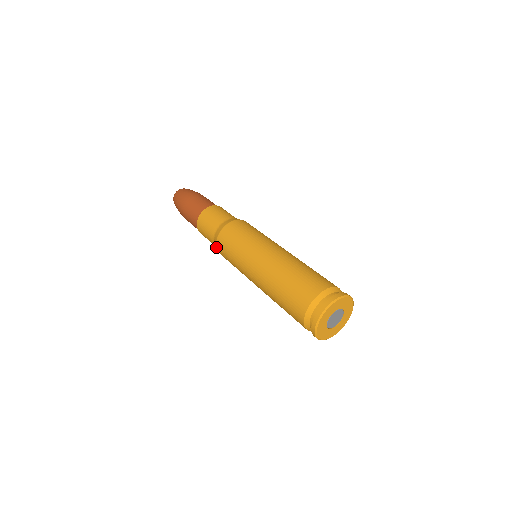
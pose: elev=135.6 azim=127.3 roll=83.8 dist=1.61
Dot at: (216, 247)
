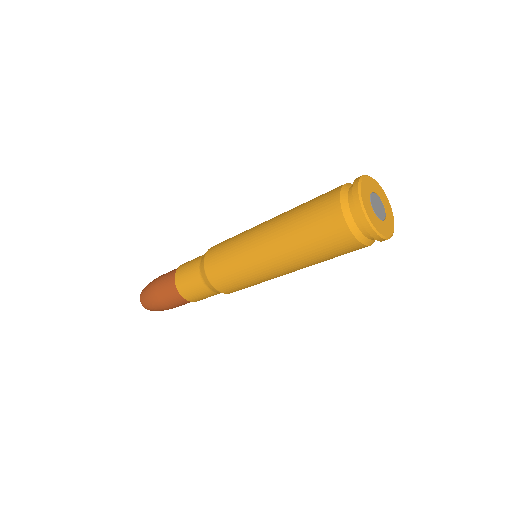
Dot at: (208, 280)
